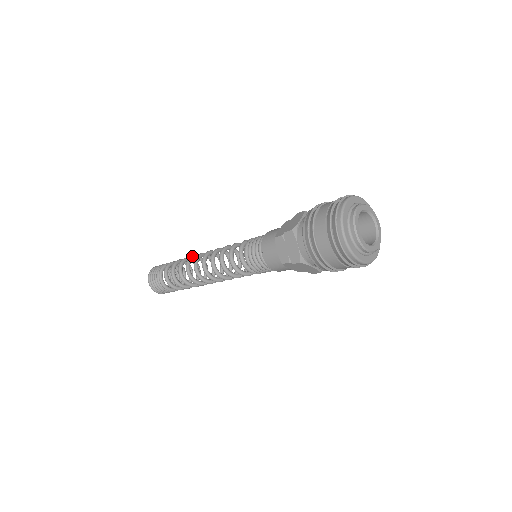
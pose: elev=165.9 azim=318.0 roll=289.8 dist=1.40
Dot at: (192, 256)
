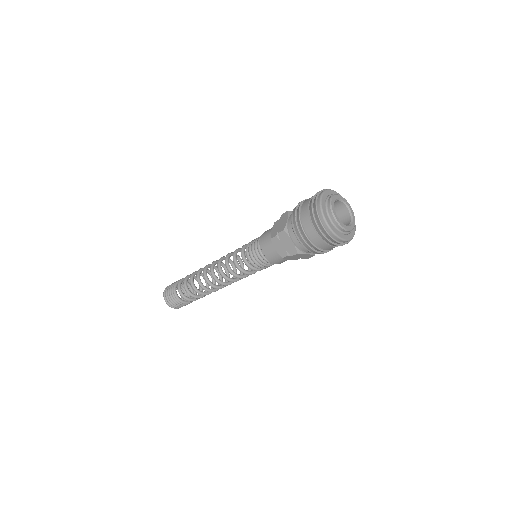
Dot at: (199, 270)
